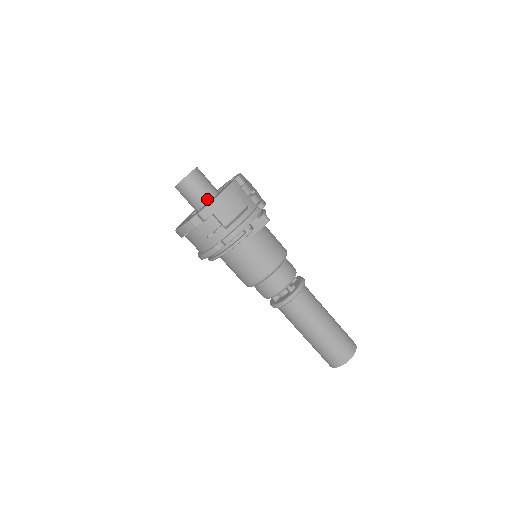
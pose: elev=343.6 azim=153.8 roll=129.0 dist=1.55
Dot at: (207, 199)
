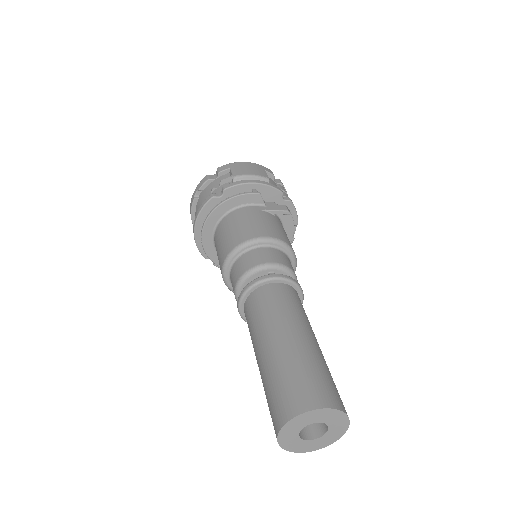
Dot at: occluded
